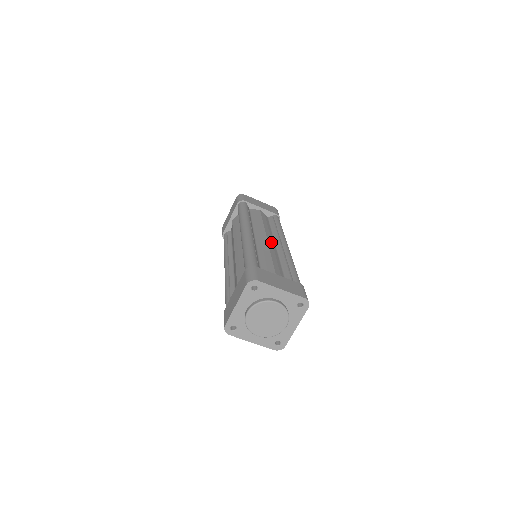
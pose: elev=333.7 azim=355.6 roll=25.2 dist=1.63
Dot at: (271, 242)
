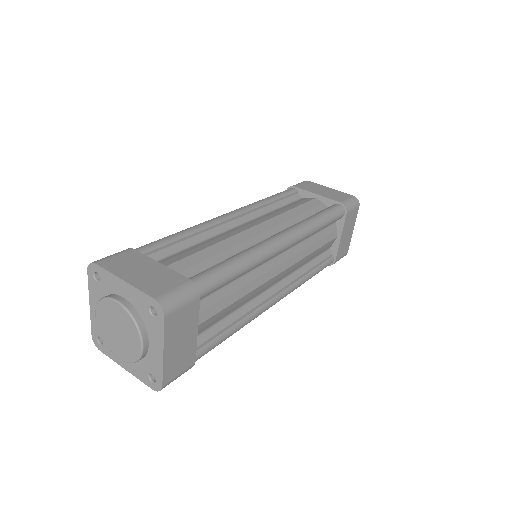
Dot at: (259, 231)
